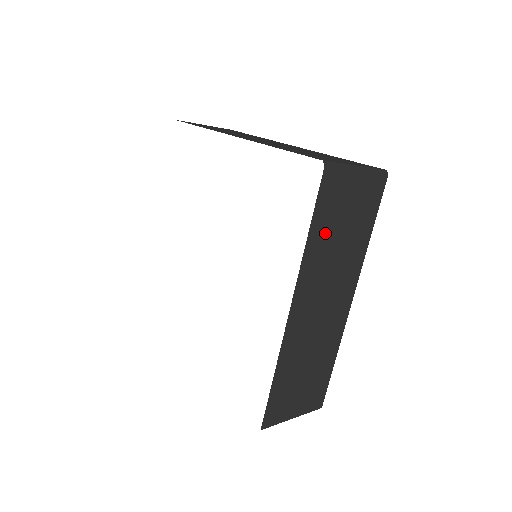
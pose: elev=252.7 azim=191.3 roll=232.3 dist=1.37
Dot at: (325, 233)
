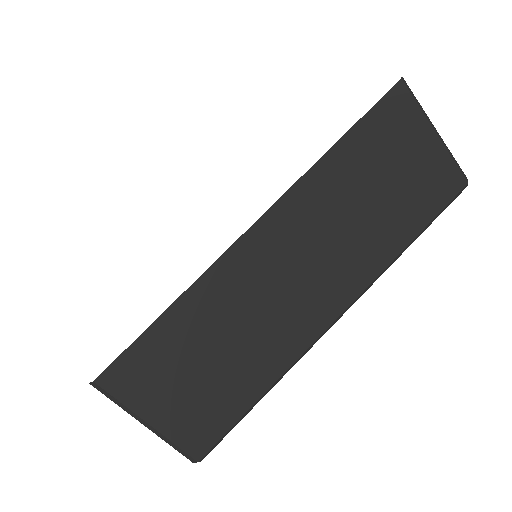
Dot at: (357, 167)
